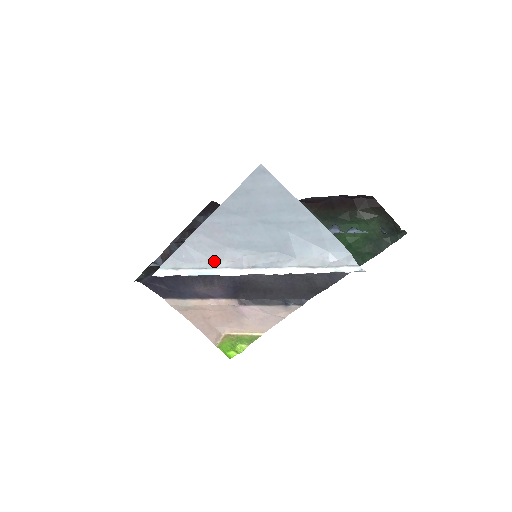
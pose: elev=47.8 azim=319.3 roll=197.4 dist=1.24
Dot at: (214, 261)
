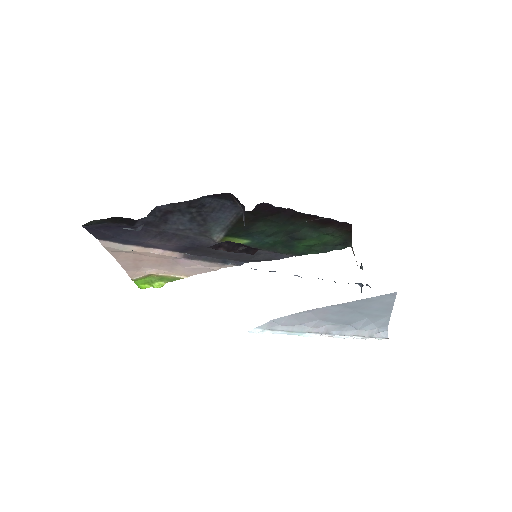
Dot at: (304, 327)
